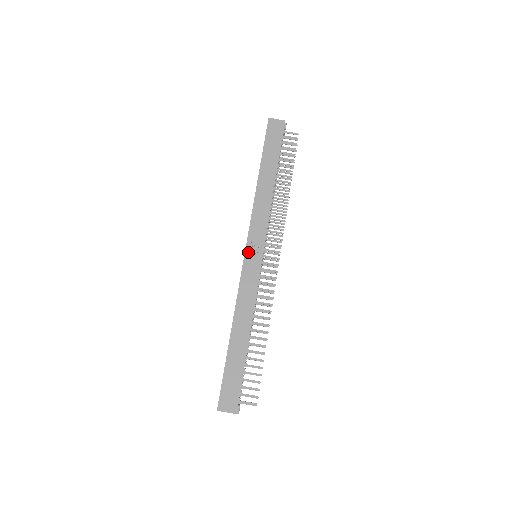
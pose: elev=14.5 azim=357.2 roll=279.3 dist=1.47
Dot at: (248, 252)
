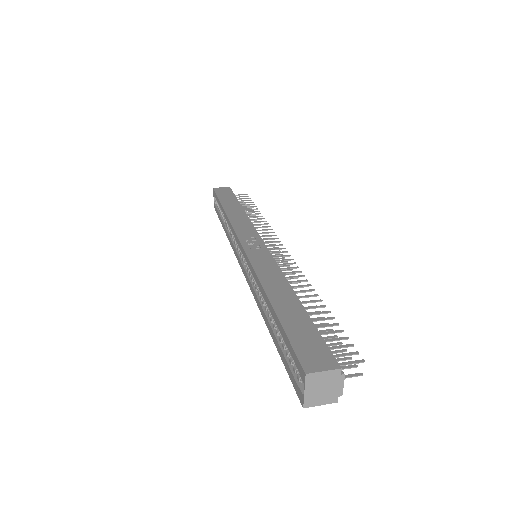
Dot at: (245, 244)
